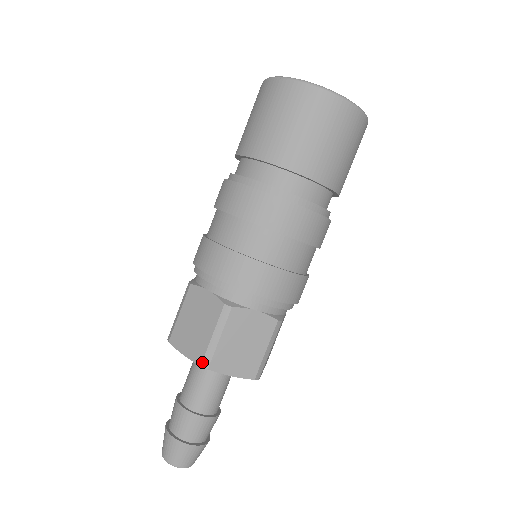
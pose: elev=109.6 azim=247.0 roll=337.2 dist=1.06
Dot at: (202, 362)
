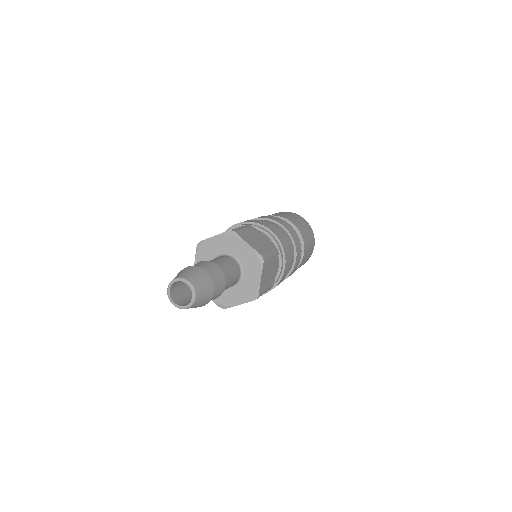
Dot at: (231, 230)
